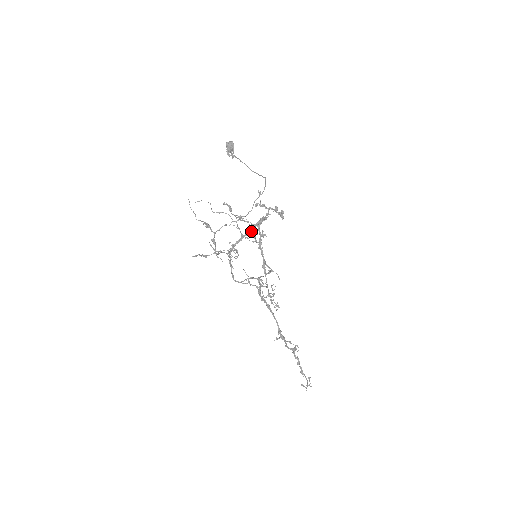
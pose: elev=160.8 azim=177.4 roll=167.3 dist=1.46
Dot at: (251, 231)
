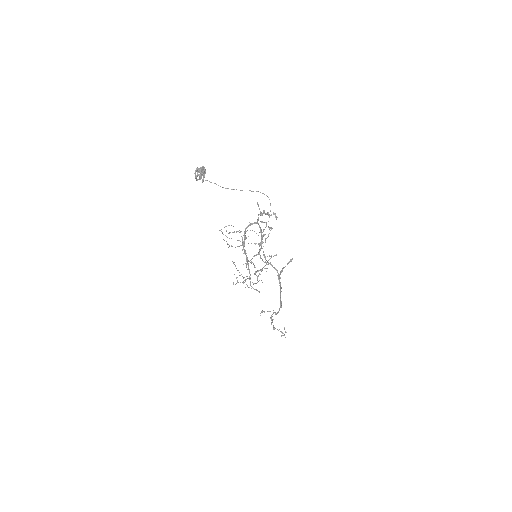
Dot at: occluded
